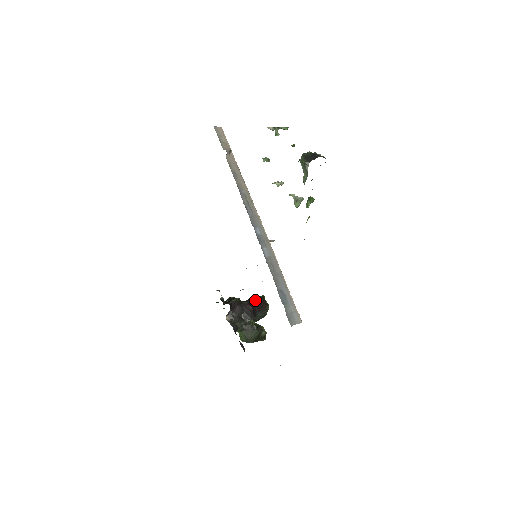
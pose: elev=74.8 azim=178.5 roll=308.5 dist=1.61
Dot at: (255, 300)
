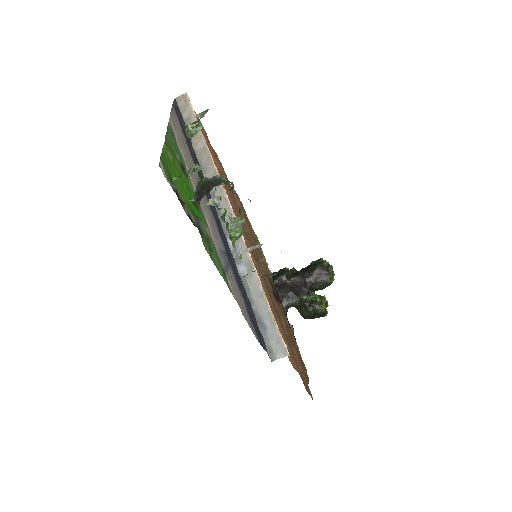
Dot at: (312, 270)
